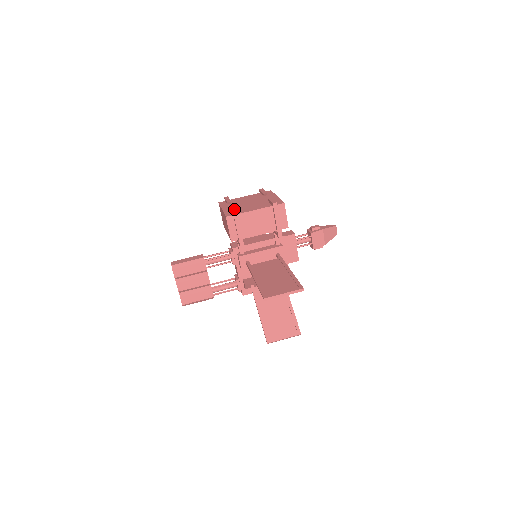
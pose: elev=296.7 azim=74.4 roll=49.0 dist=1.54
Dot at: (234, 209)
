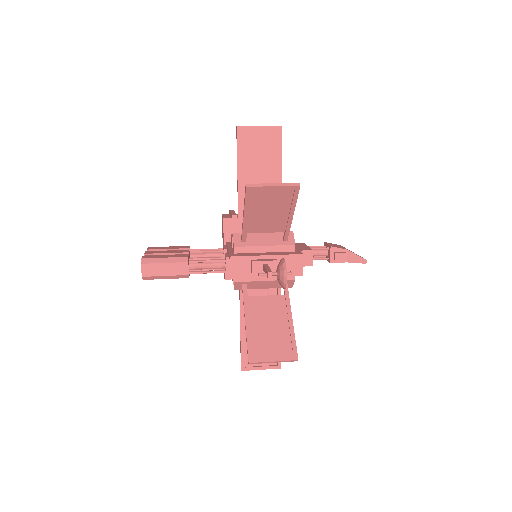
Dot at: occluded
